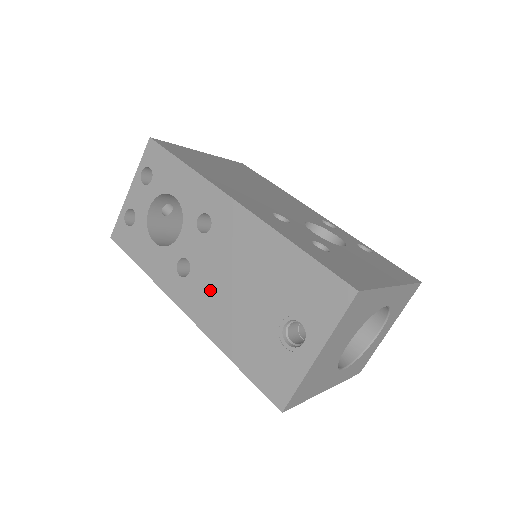
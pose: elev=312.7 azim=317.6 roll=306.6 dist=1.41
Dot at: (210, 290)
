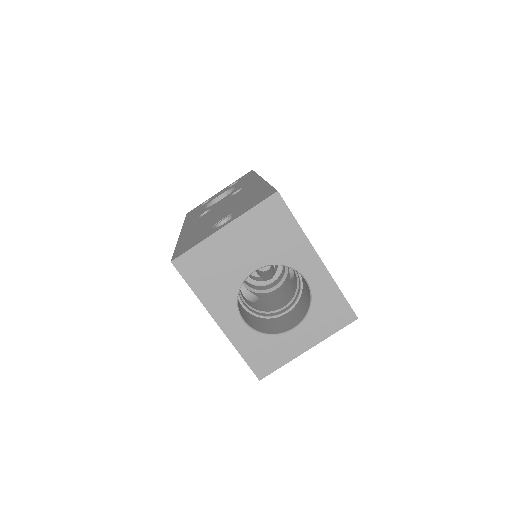
Dot at: (206, 217)
